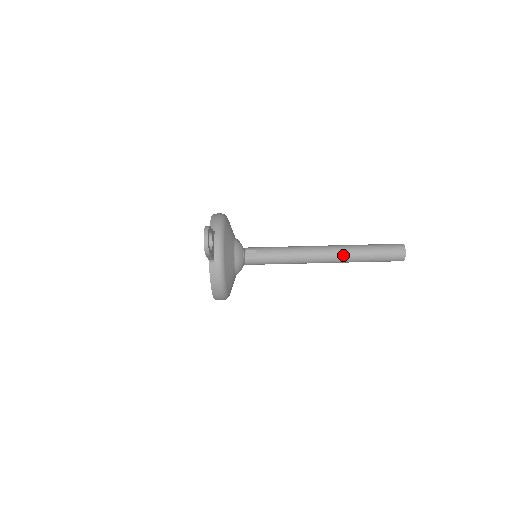
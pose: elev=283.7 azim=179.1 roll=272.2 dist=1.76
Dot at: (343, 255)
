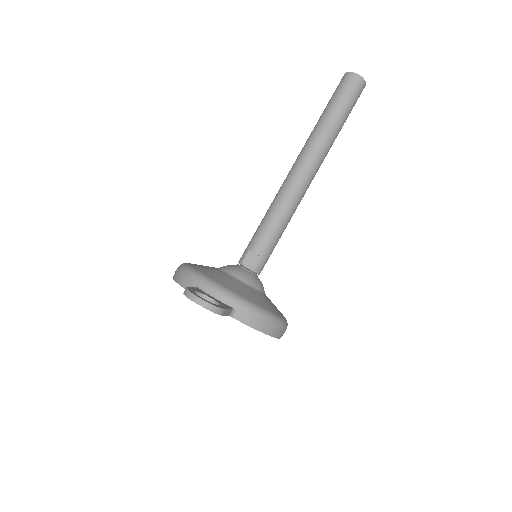
Dot at: (318, 150)
